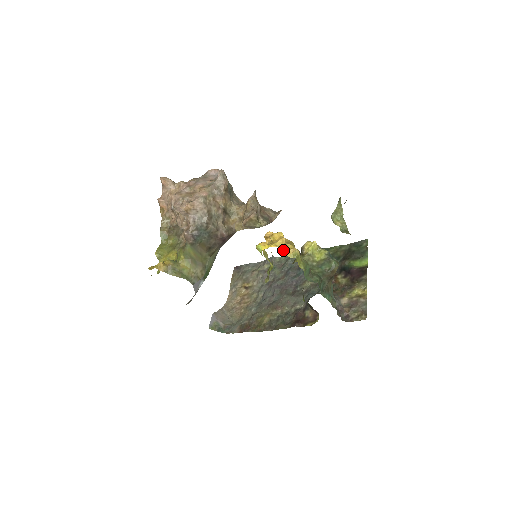
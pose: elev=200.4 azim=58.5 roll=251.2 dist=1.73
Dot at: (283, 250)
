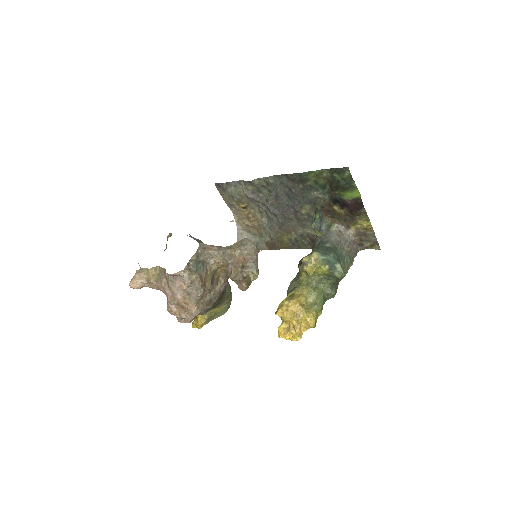
Dot at: occluded
